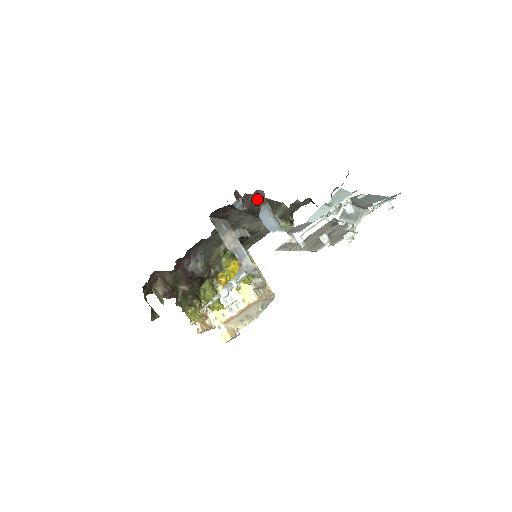
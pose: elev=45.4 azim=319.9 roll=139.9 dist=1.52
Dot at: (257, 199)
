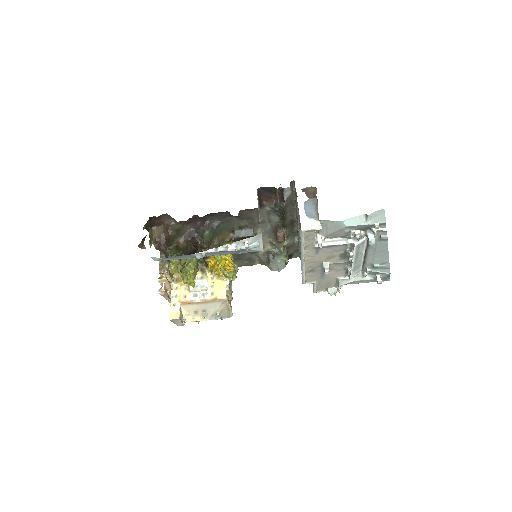
Dot at: (309, 192)
